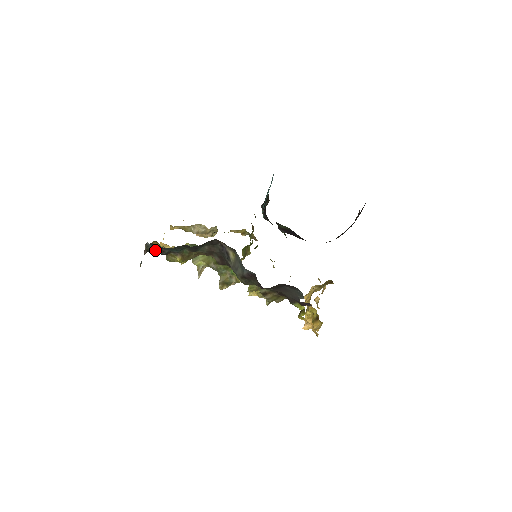
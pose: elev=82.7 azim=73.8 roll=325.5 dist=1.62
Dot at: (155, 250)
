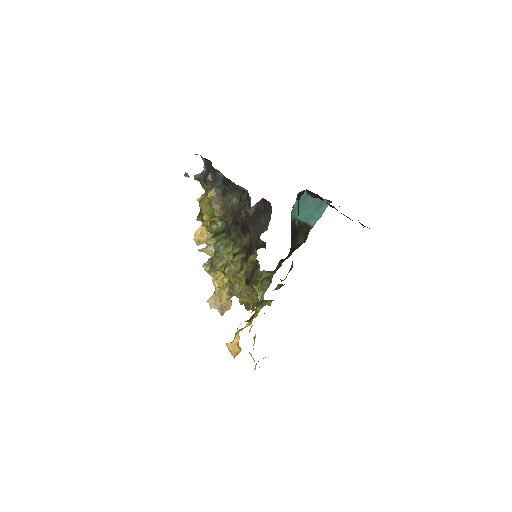
Dot at: (204, 176)
